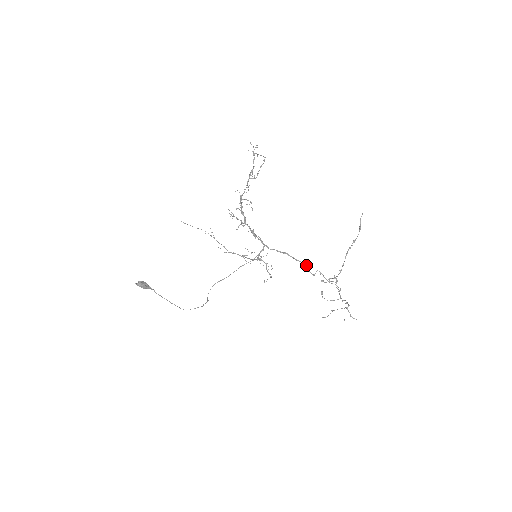
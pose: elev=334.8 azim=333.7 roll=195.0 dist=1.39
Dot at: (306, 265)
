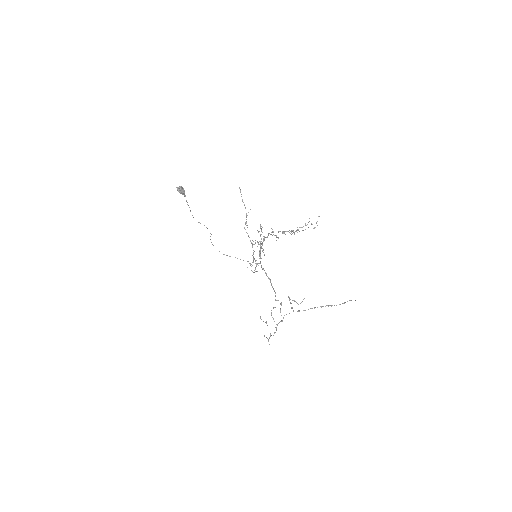
Dot at: occluded
